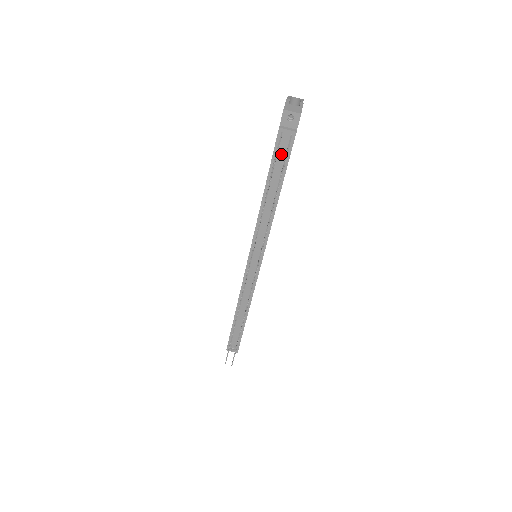
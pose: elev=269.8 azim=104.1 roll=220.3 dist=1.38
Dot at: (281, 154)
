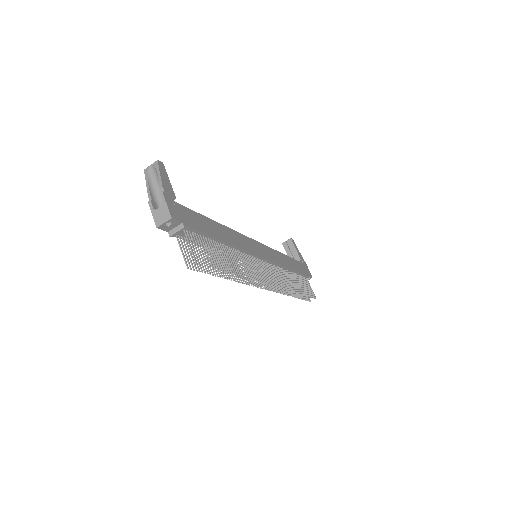
Dot at: occluded
